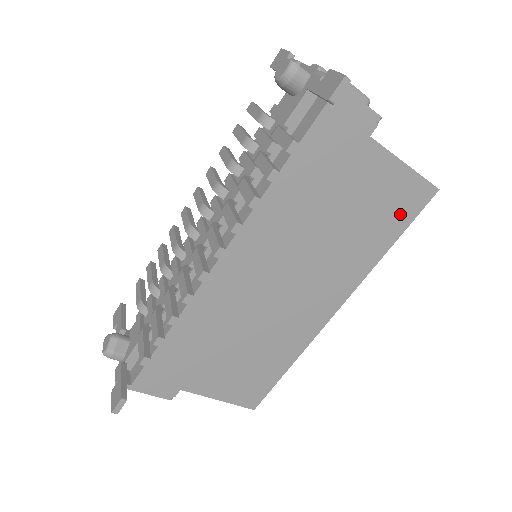
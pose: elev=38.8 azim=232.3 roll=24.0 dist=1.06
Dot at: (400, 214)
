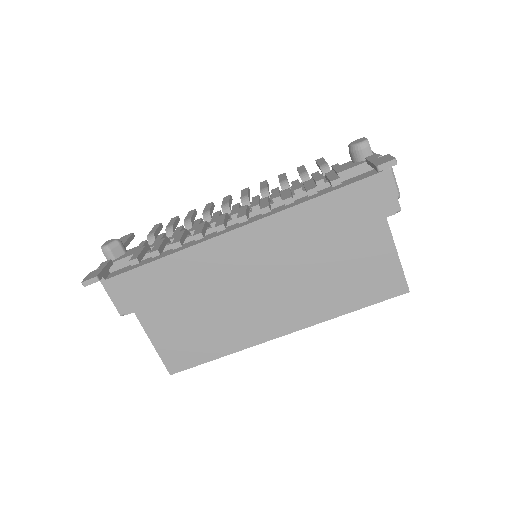
Dot at: (373, 290)
